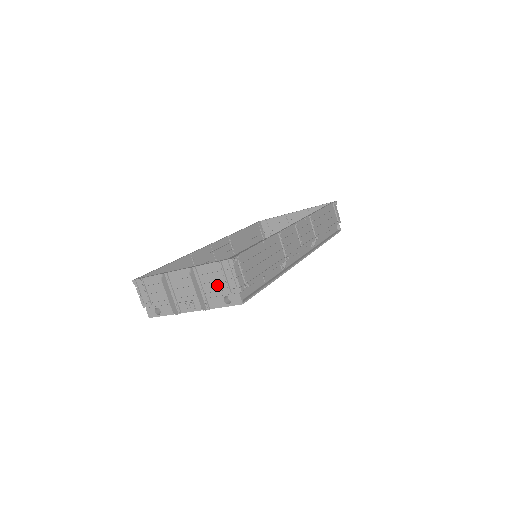
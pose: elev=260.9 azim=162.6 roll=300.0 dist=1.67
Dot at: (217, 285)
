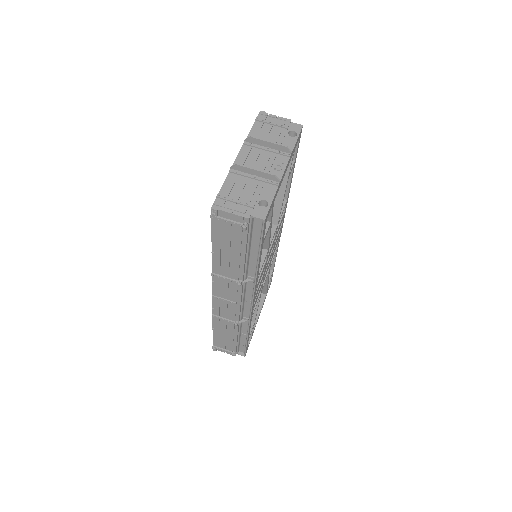
Dot at: (274, 133)
